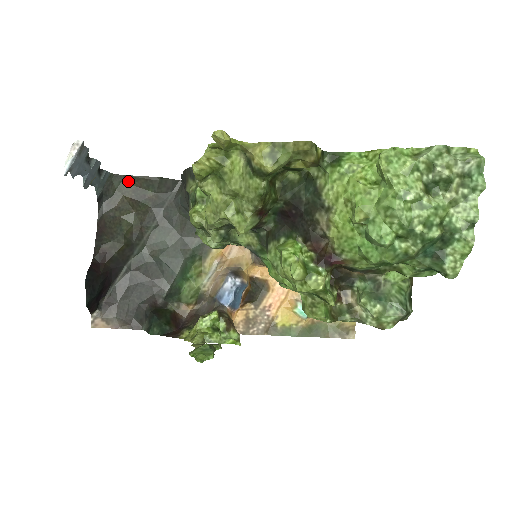
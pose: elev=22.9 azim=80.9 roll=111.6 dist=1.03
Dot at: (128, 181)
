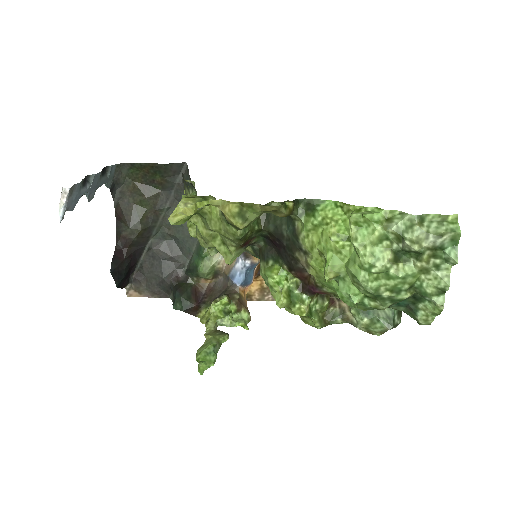
Dot at: (135, 168)
